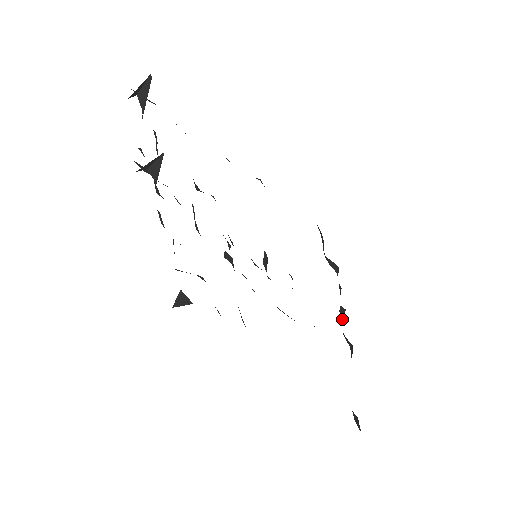
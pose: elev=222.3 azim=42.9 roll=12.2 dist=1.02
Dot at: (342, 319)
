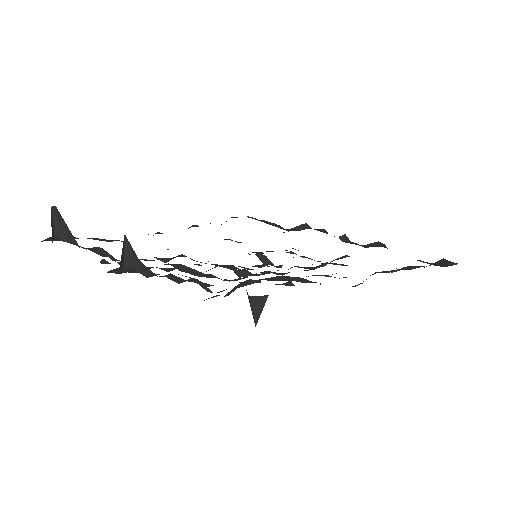
Dot at: occluded
